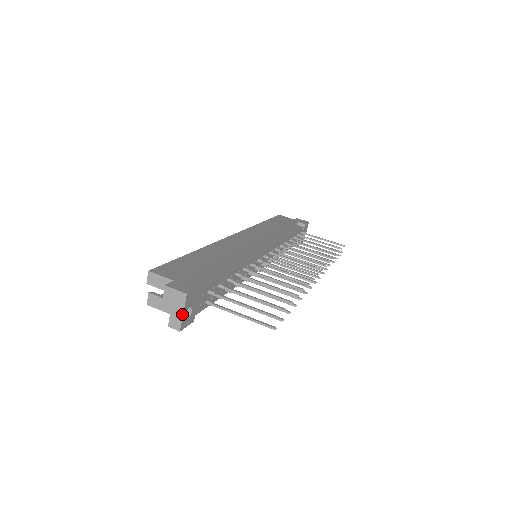
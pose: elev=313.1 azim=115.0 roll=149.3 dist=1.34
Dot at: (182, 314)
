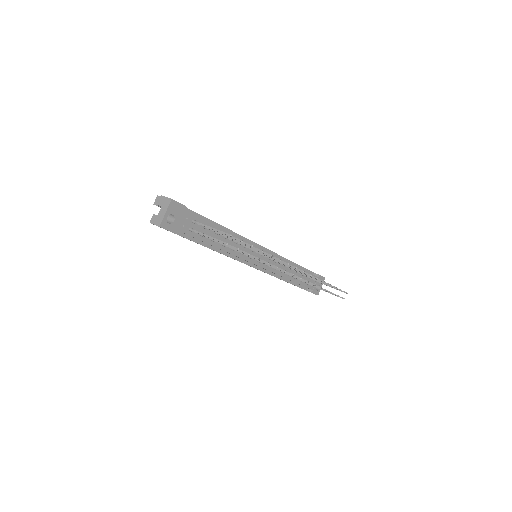
Dot at: (165, 214)
